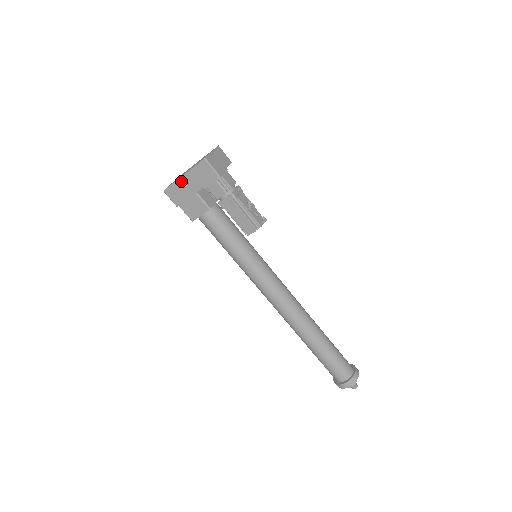
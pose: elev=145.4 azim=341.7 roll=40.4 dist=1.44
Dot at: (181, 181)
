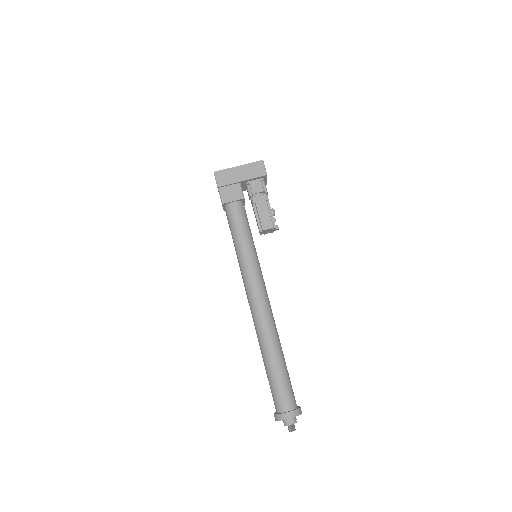
Dot at: (234, 169)
